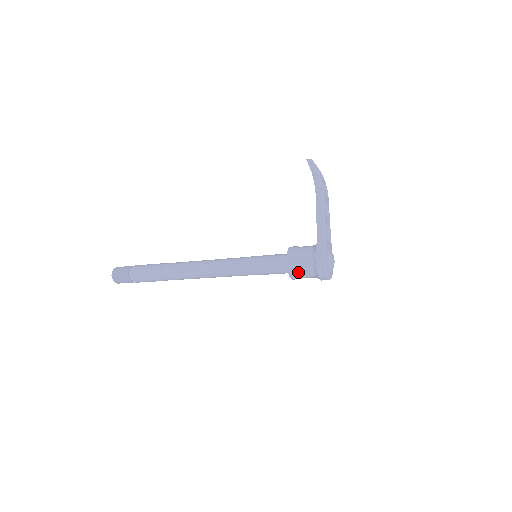
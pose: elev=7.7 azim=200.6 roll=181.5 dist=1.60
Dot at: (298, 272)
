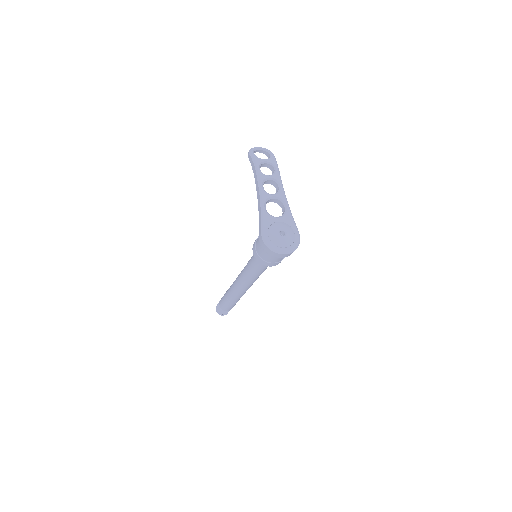
Dot at: (262, 258)
